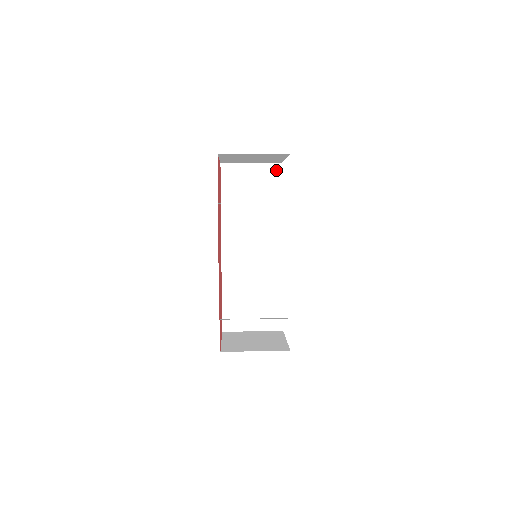
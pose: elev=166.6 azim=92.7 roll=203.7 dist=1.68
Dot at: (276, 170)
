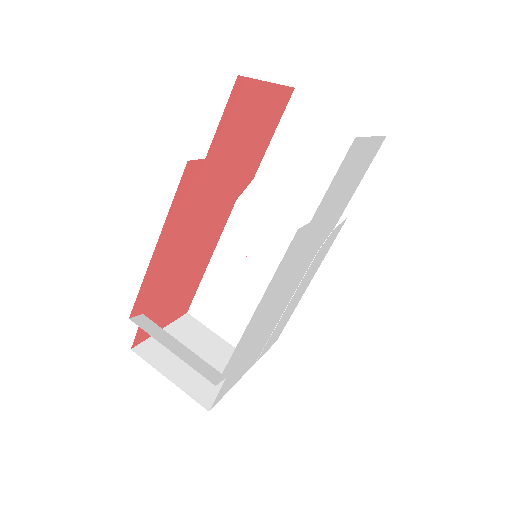
Dot at: occluded
